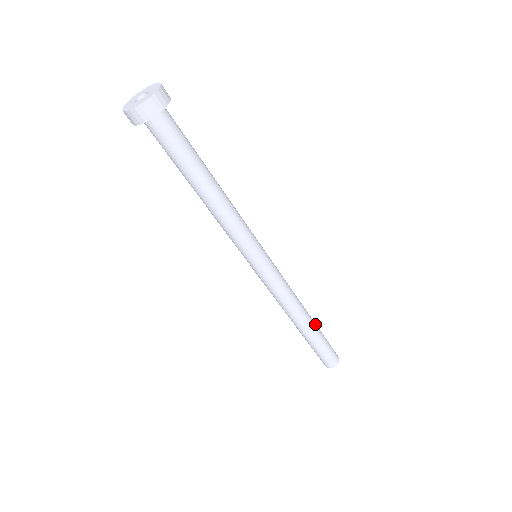
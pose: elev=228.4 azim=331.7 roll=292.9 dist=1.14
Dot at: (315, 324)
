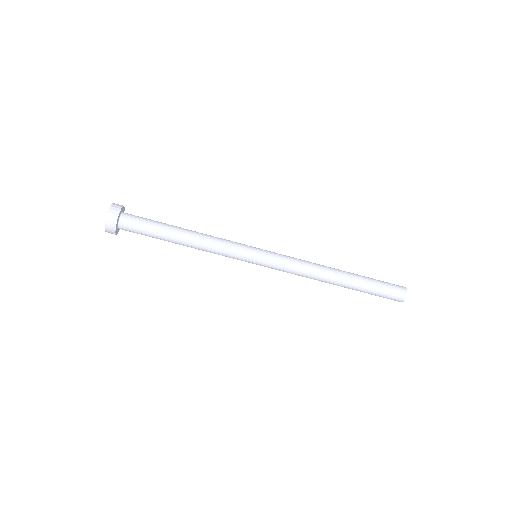
Dot at: occluded
